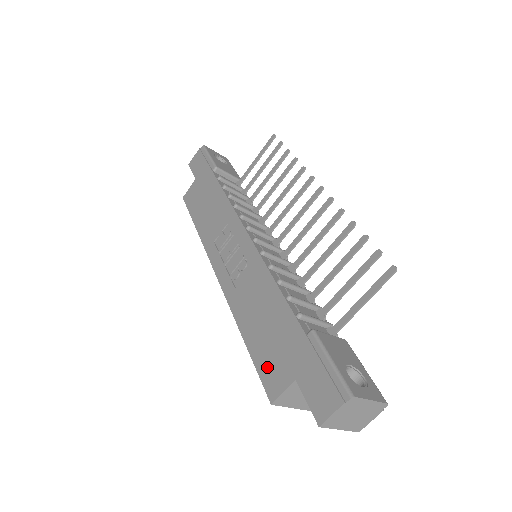
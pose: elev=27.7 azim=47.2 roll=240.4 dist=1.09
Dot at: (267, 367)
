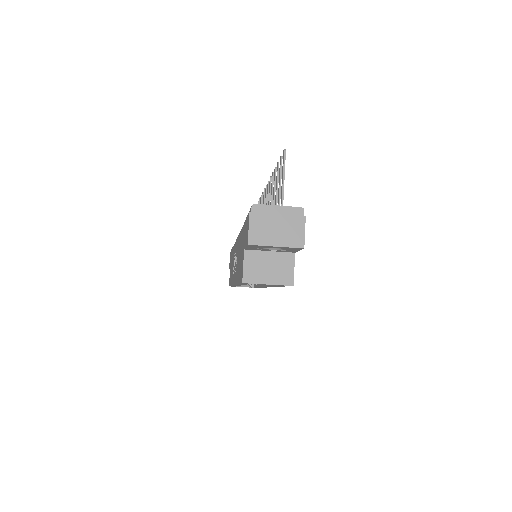
Dot at: (241, 271)
